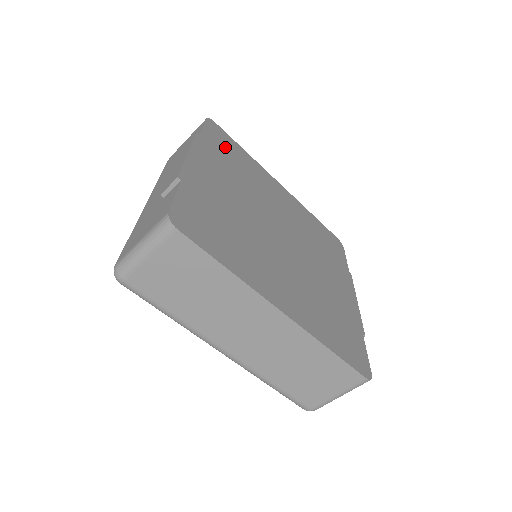
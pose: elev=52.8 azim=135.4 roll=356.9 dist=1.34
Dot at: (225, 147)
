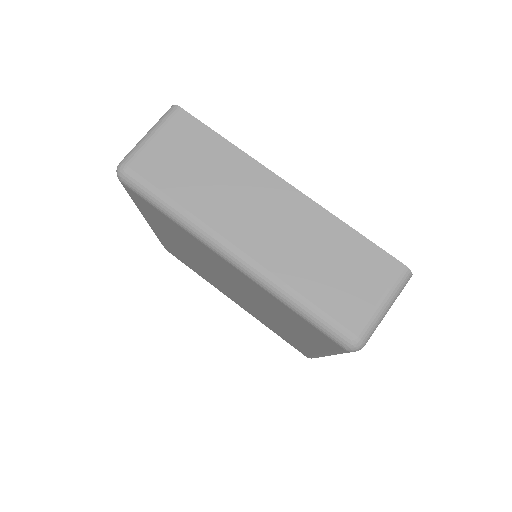
Dot at: occluded
